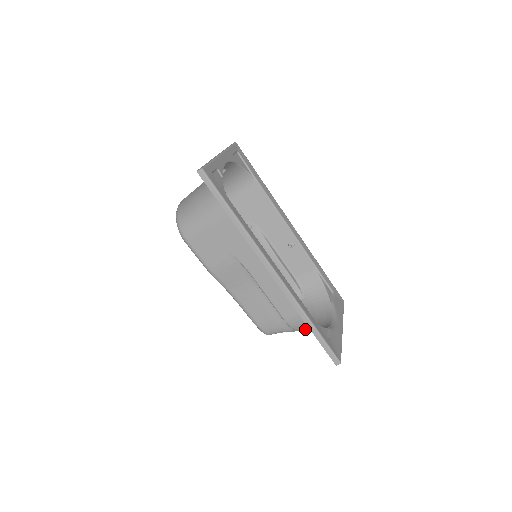
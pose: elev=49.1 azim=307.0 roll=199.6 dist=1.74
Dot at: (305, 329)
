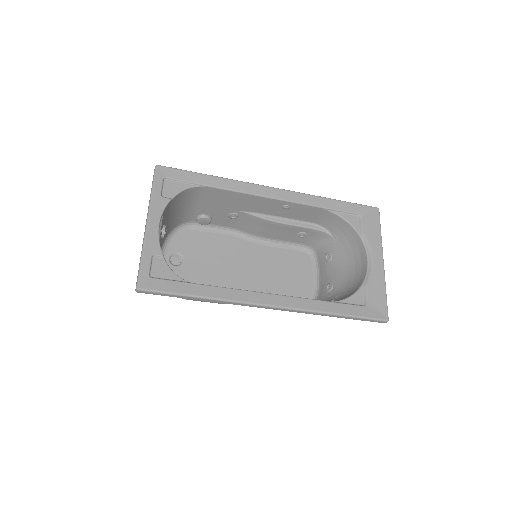
Dot at: (340, 299)
